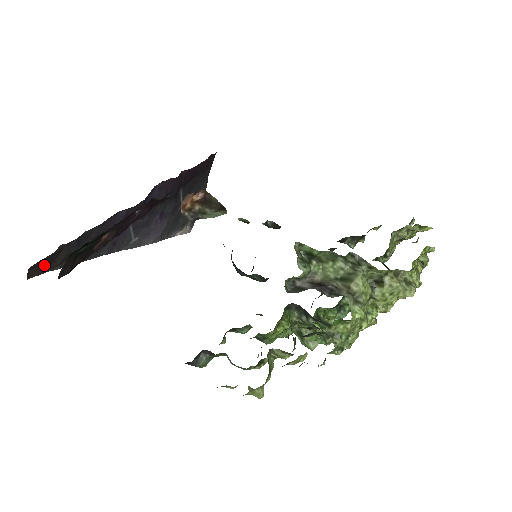
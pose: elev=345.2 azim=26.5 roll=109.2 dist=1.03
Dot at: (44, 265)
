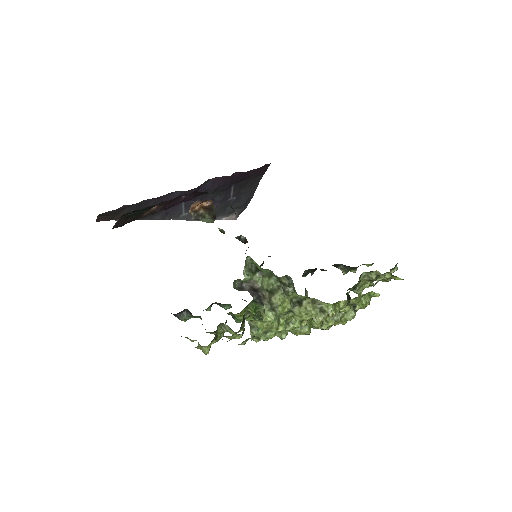
Dot at: (110, 215)
